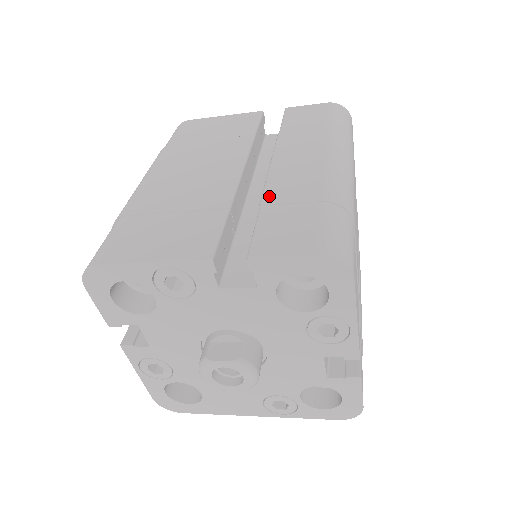
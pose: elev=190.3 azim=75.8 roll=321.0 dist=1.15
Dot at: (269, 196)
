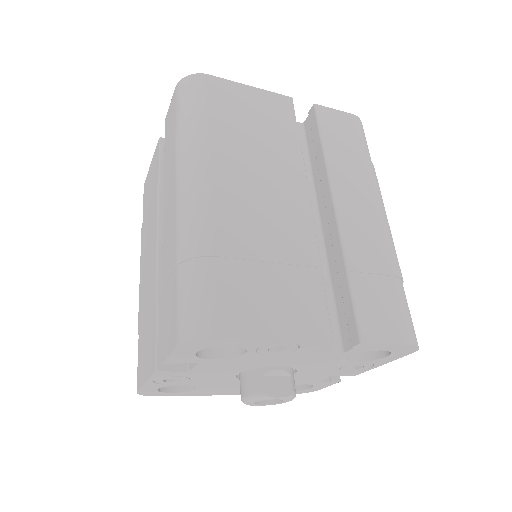
Dot at: (352, 258)
